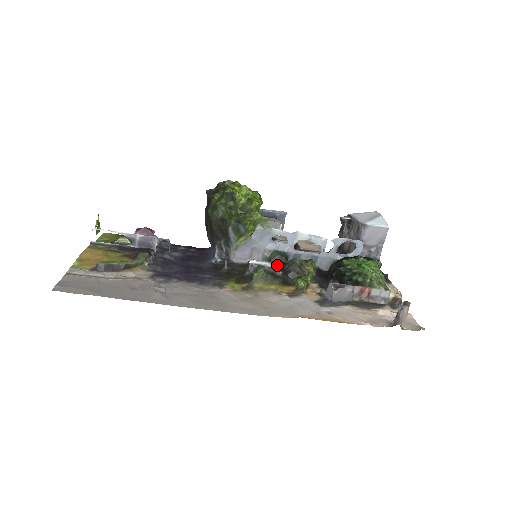
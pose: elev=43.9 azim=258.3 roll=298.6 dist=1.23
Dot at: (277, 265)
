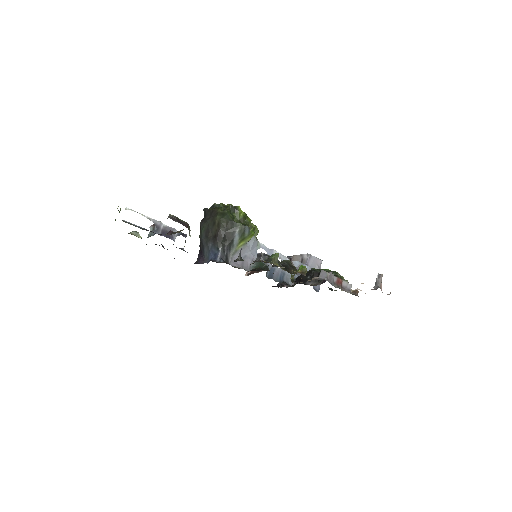
Dot at: occluded
